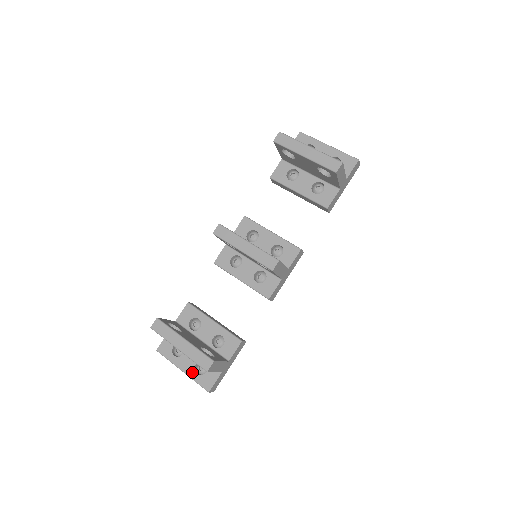
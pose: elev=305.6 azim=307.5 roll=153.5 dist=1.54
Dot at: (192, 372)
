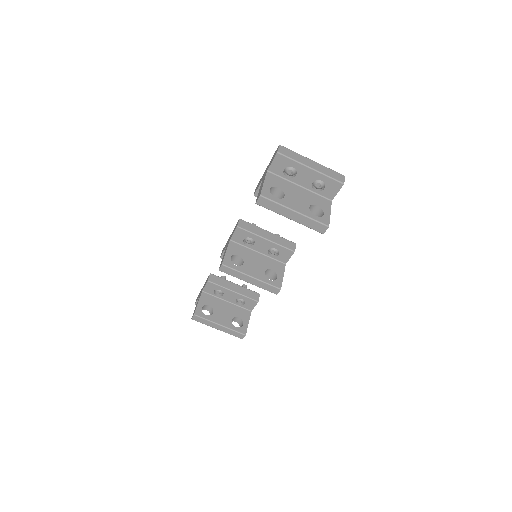
Dot at: occluded
